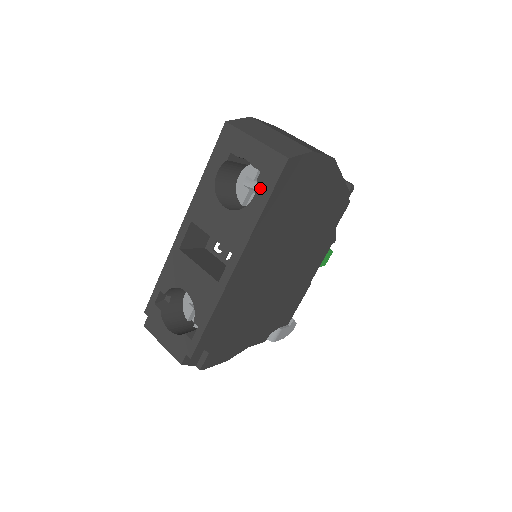
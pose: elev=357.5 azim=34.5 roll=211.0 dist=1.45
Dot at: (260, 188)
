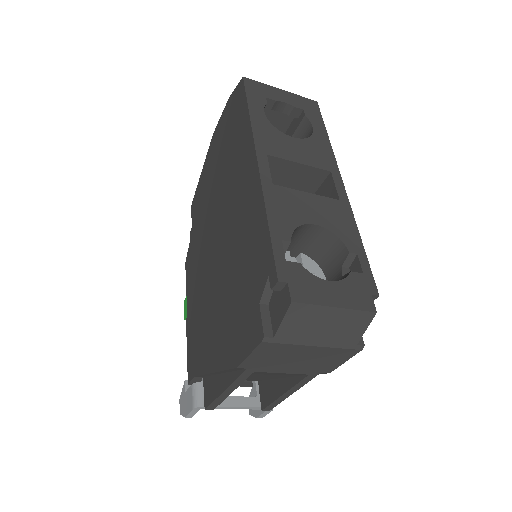
Dot at: (313, 120)
